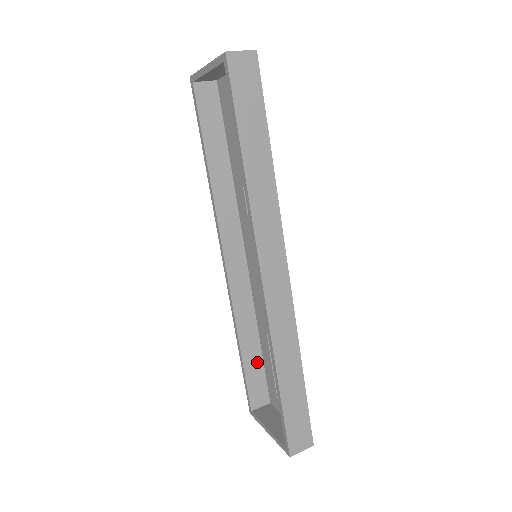
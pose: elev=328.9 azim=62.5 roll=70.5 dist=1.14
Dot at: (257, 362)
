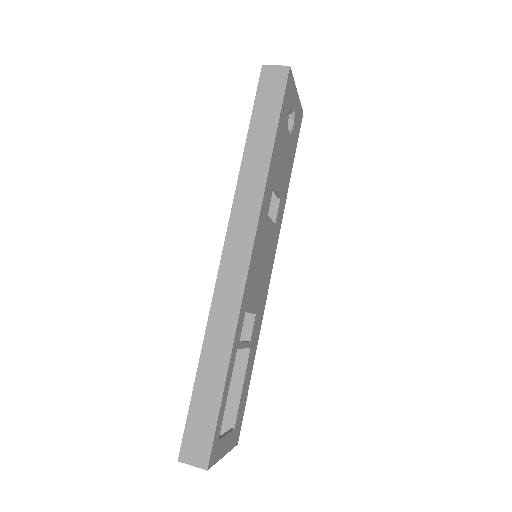
Dot at: (239, 383)
